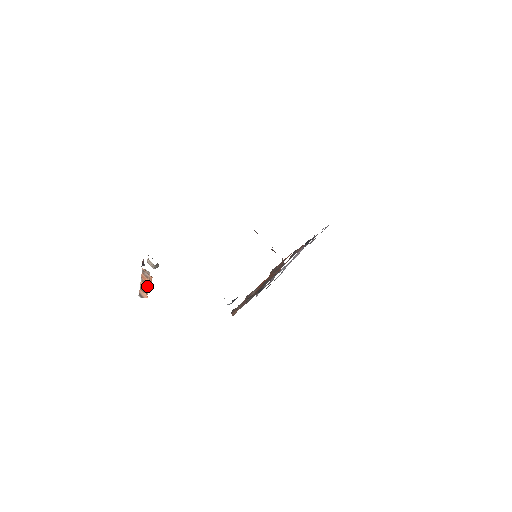
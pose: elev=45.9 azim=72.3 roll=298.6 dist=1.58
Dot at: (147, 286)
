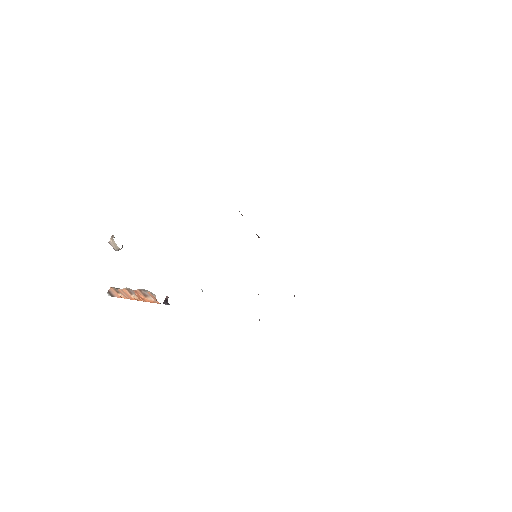
Dot at: (133, 295)
